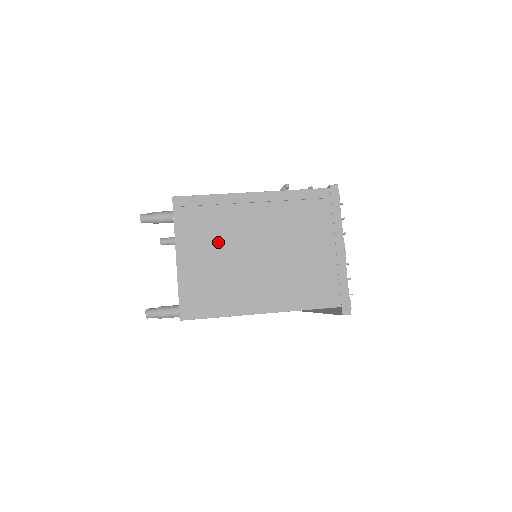
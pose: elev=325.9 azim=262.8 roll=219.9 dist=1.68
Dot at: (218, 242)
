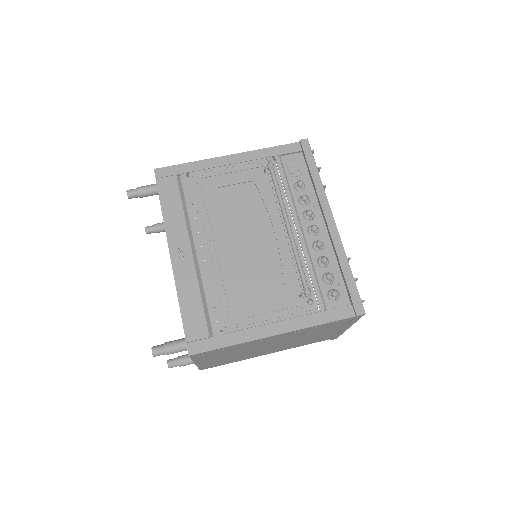
Dot at: (234, 353)
